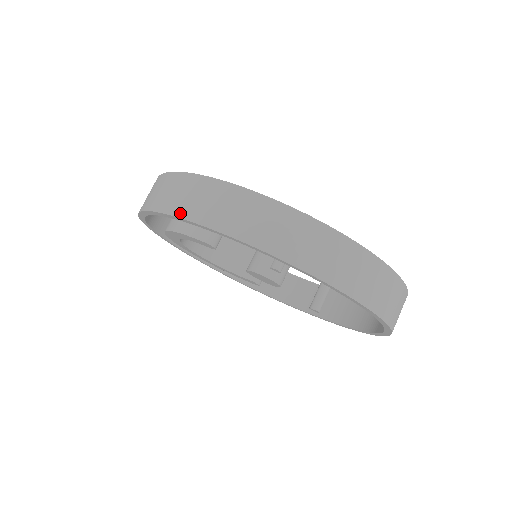
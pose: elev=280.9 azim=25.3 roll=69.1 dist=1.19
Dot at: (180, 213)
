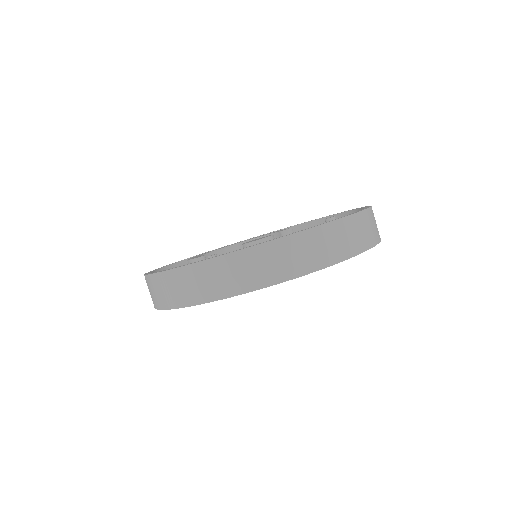
Dot at: occluded
